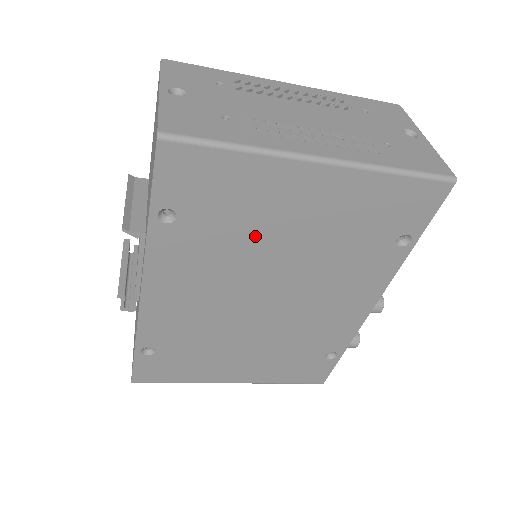
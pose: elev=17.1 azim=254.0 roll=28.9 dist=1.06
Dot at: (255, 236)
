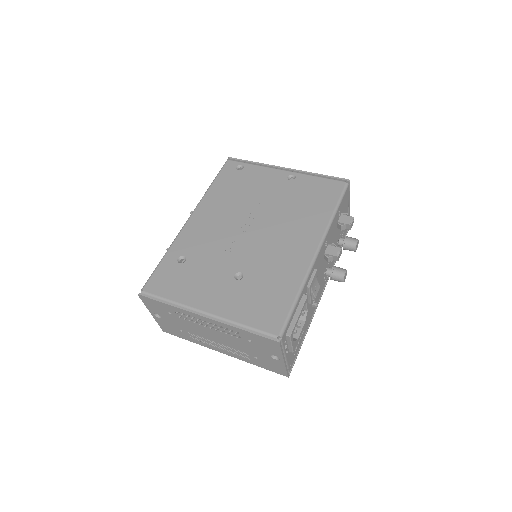
Dot at: occluded
